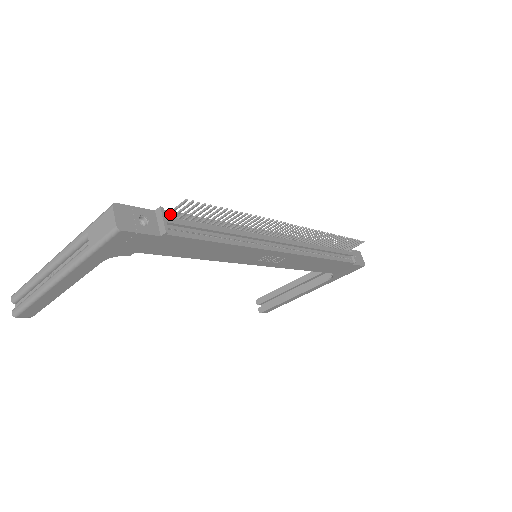
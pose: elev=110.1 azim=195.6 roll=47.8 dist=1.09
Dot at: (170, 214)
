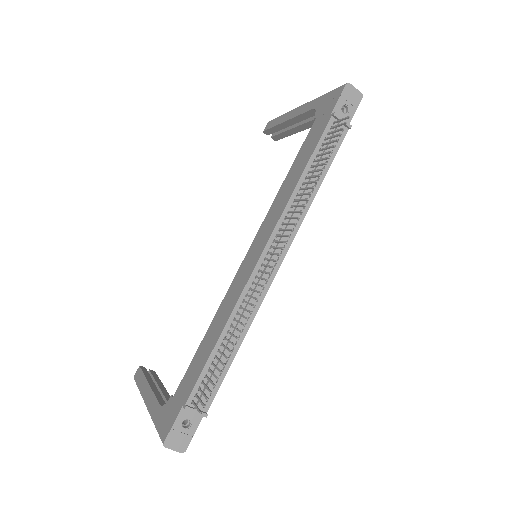
Dot at: (194, 403)
